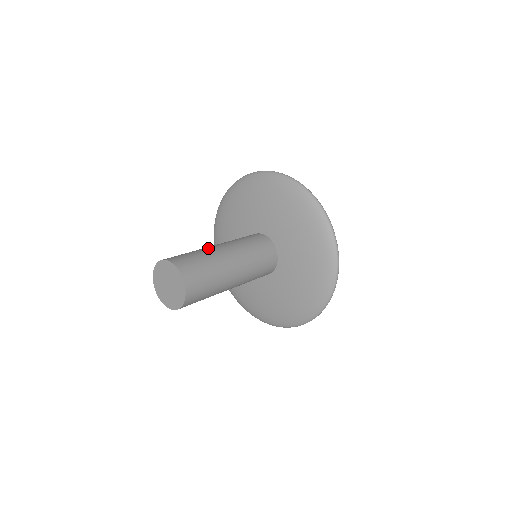
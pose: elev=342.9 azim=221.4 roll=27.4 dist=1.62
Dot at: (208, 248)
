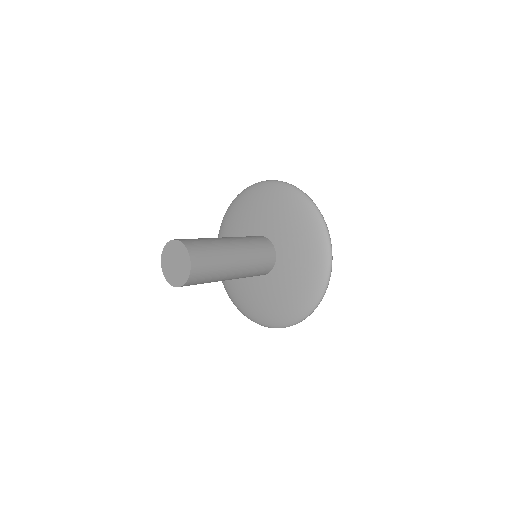
Dot at: occluded
